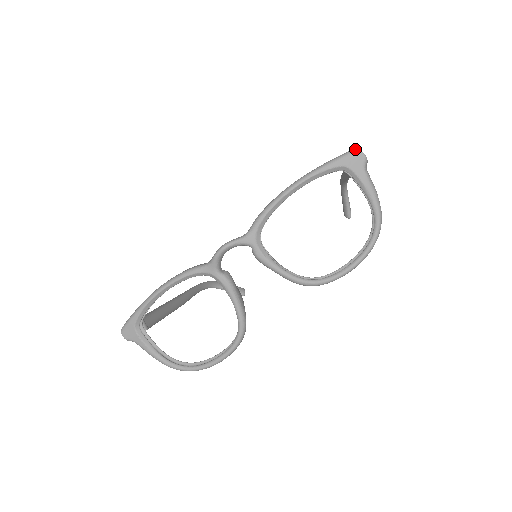
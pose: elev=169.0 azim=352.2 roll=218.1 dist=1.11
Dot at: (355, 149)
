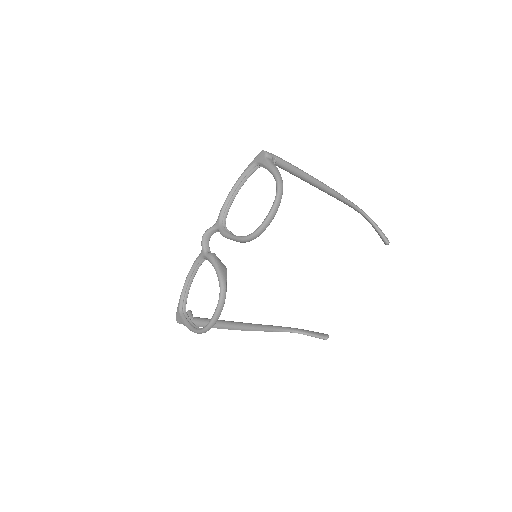
Dot at: (261, 151)
